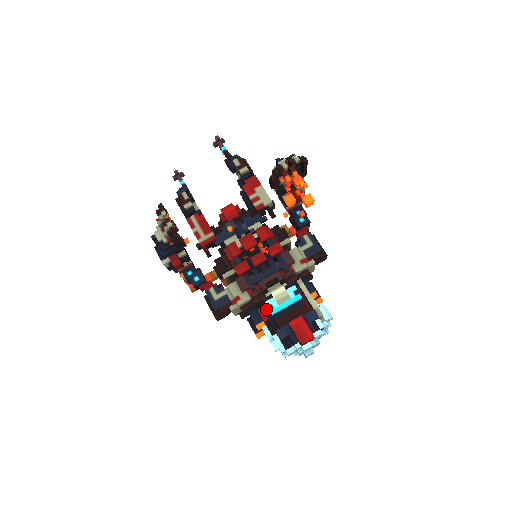
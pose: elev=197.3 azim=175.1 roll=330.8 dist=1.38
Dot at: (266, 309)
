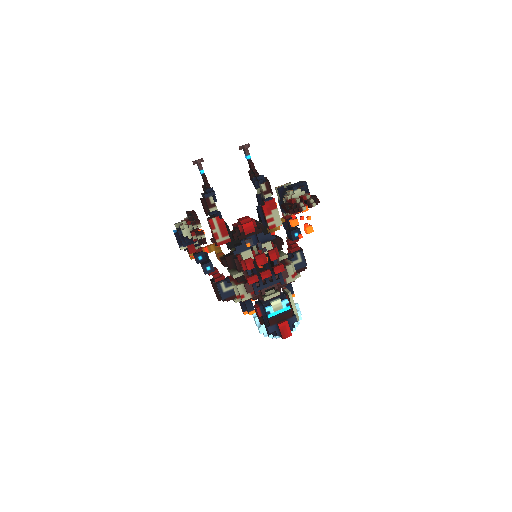
Dot at: (262, 308)
